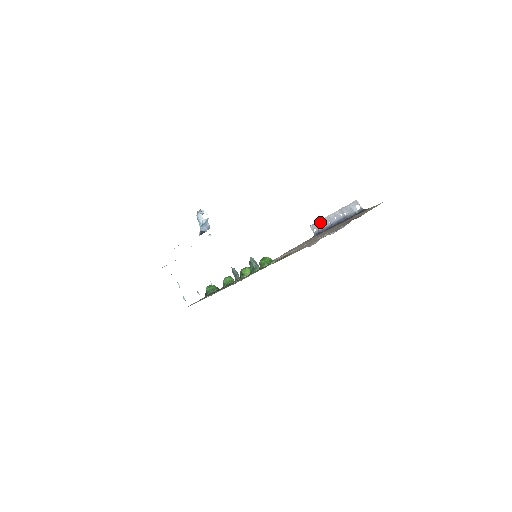
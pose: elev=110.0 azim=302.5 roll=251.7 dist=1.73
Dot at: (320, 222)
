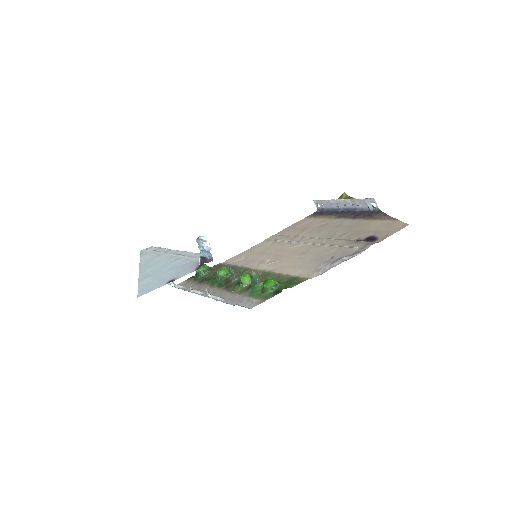
Dot at: (326, 201)
